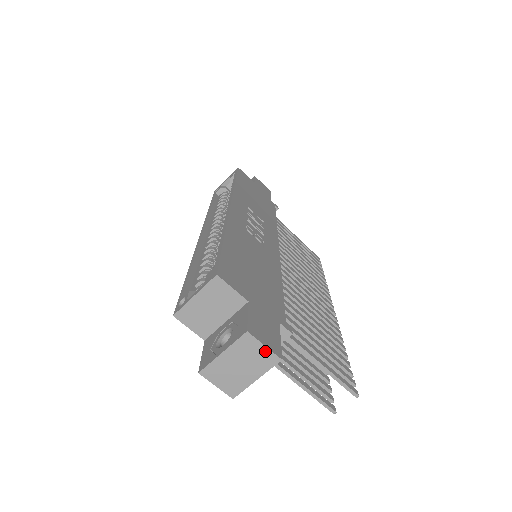
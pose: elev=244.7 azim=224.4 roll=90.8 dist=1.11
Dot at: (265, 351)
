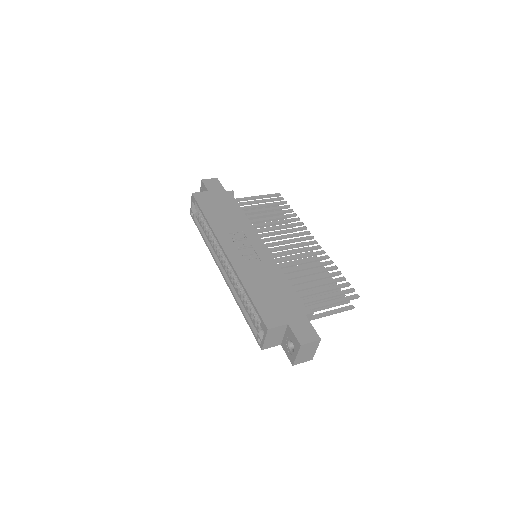
Dot at: (312, 343)
